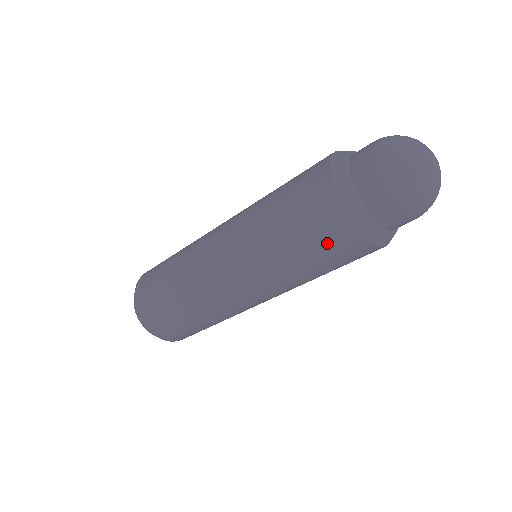
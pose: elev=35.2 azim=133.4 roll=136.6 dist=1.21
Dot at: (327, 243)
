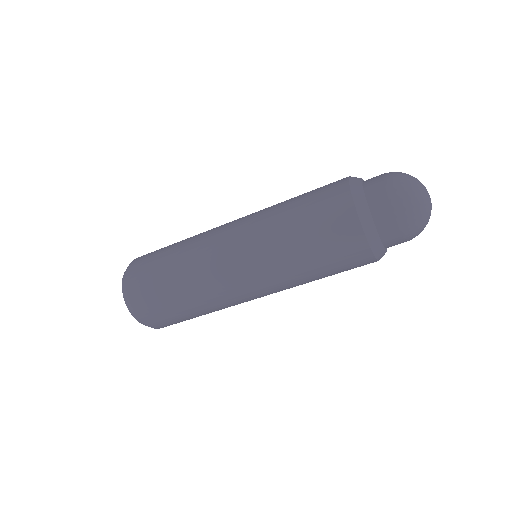
Dot at: (334, 242)
